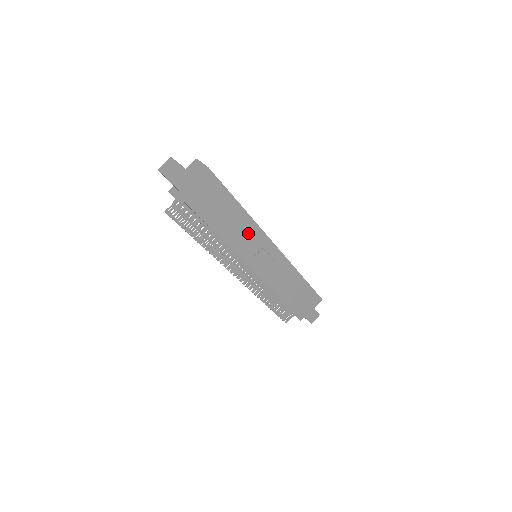
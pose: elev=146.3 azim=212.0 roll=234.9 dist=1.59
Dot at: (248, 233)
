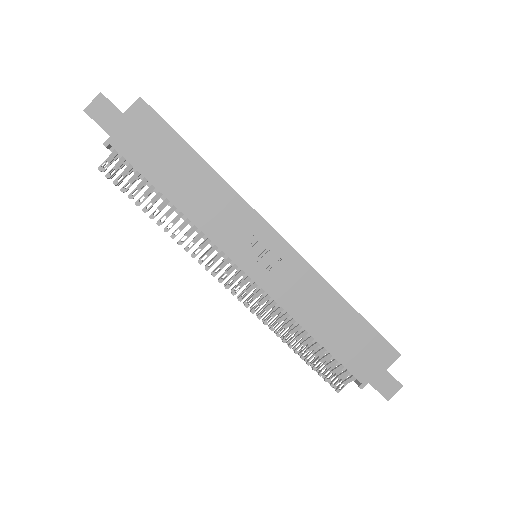
Dot at: (224, 206)
